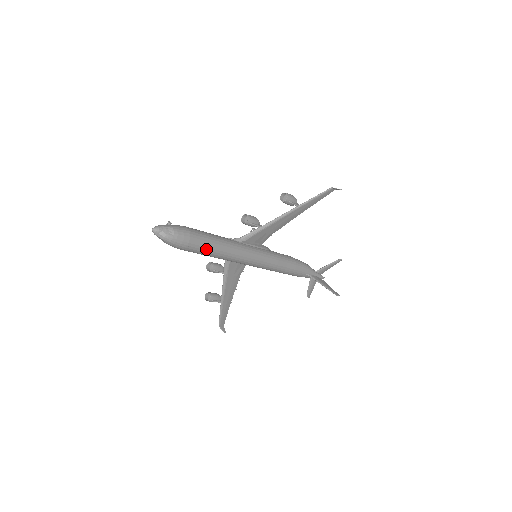
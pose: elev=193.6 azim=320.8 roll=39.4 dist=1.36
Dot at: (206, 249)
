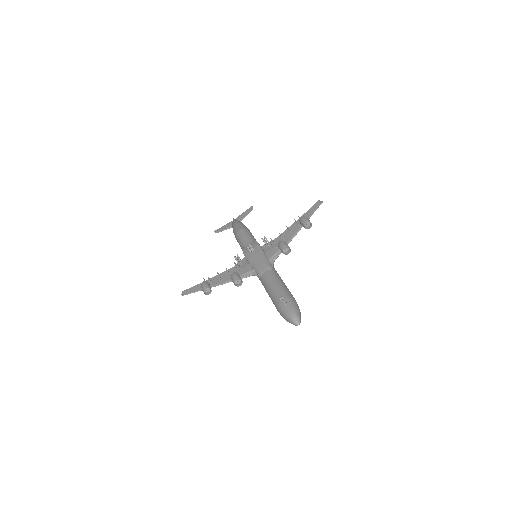
Dot at: occluded
